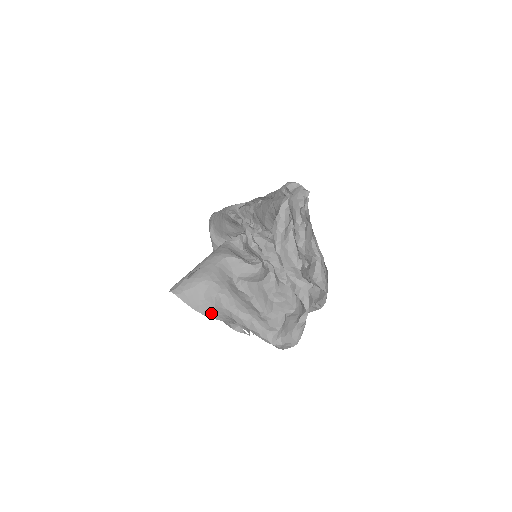
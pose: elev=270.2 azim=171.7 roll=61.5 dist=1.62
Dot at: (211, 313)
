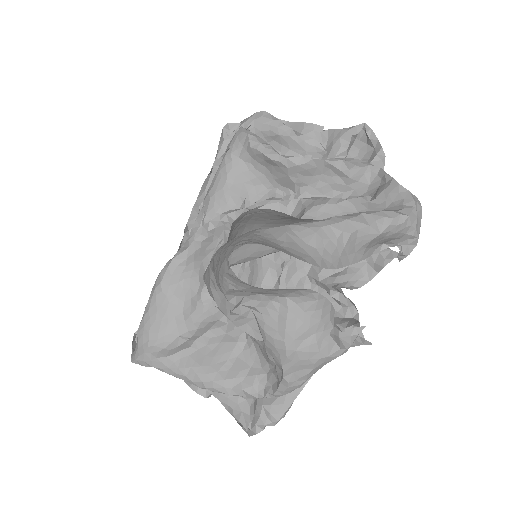
Dot at: (311, 257)
